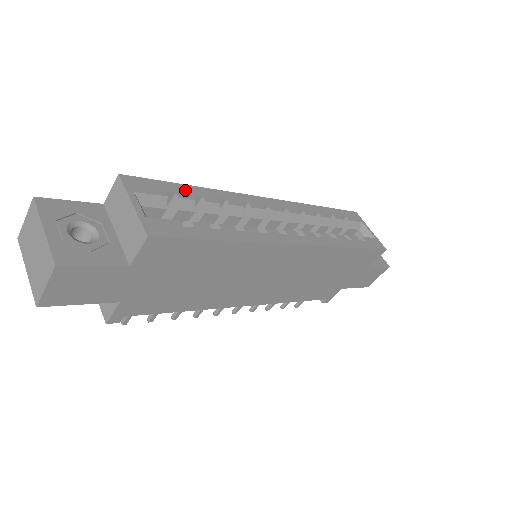
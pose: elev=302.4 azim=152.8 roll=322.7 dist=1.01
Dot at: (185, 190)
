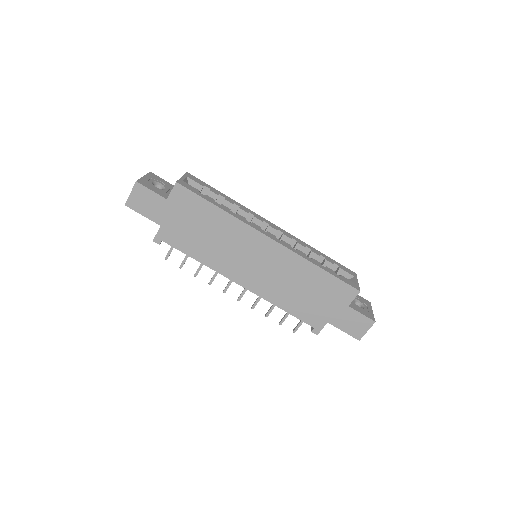
Dot at: (217, 192)
